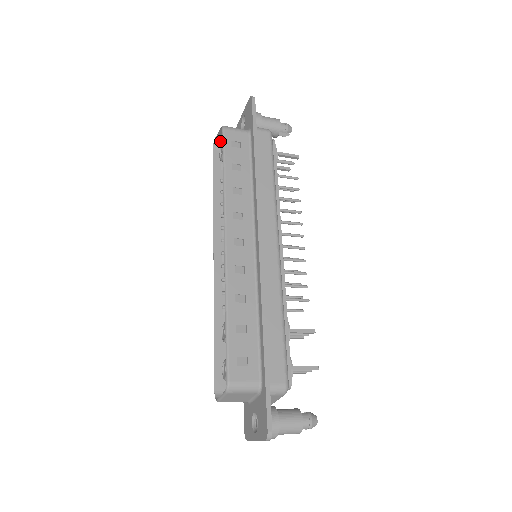
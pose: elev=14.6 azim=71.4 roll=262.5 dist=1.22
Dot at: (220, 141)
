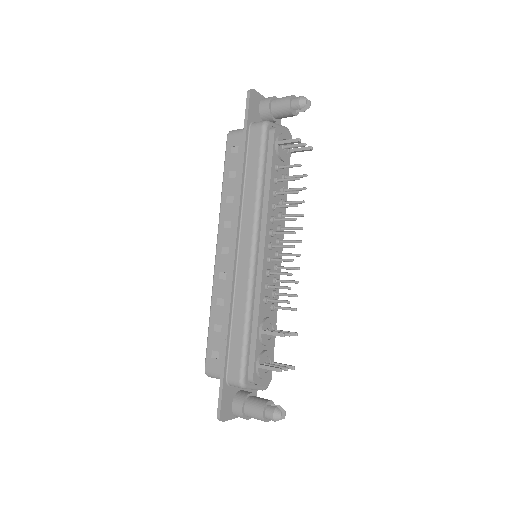
Dot at: occluded
